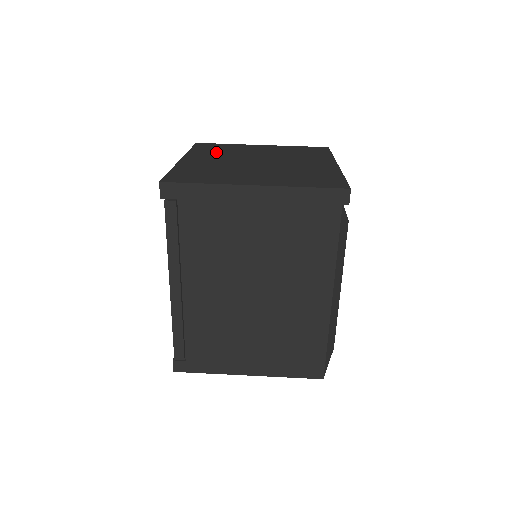
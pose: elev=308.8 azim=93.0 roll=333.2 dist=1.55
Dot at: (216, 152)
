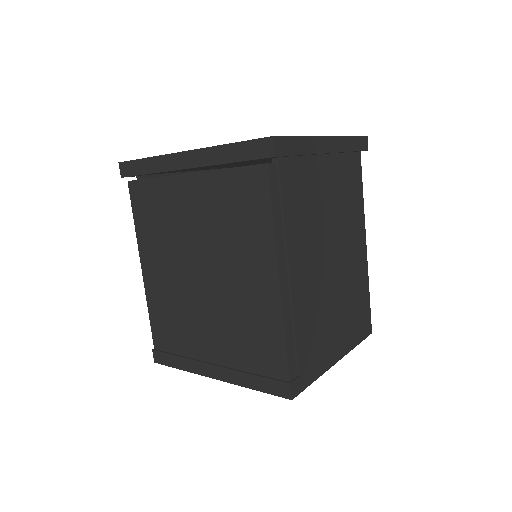
Dot at: occluded
